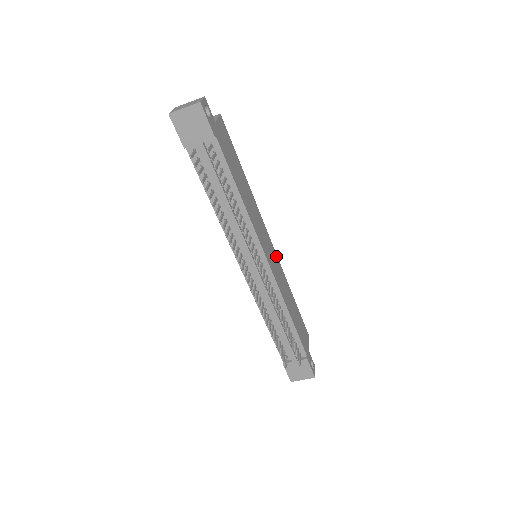
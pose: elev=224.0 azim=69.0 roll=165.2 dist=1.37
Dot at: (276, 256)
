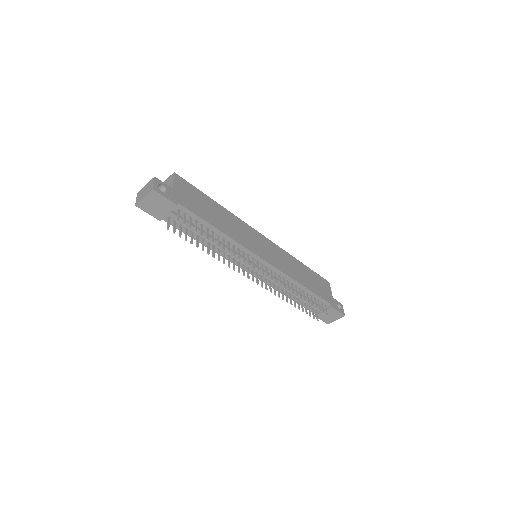
Dot at: (273, 244)
